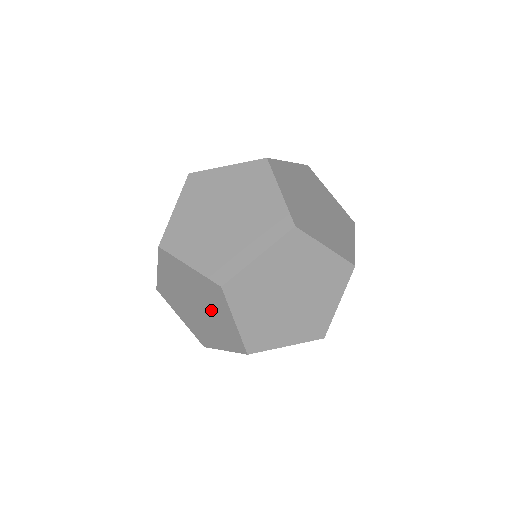
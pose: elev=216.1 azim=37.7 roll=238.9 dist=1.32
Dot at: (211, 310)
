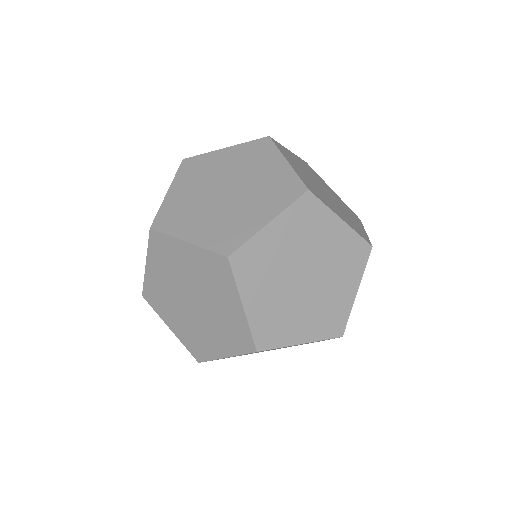
Dot at: (186, 275)
